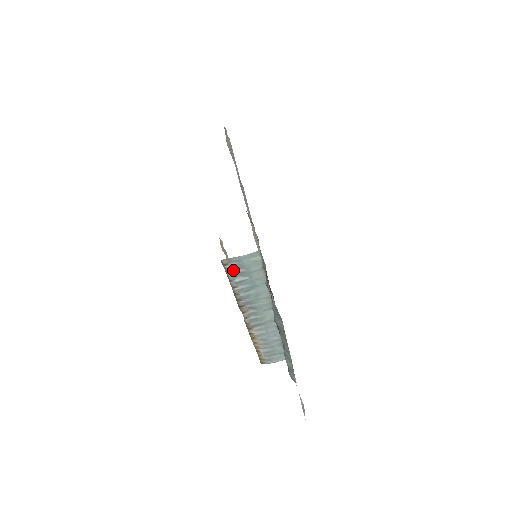
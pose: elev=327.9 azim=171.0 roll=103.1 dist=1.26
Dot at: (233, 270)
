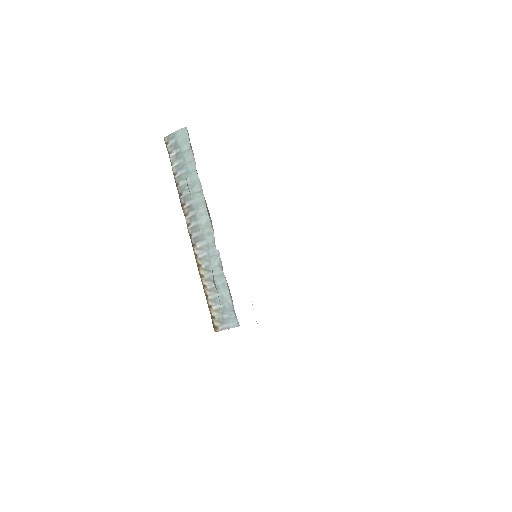
Dot at: (173, 151)
